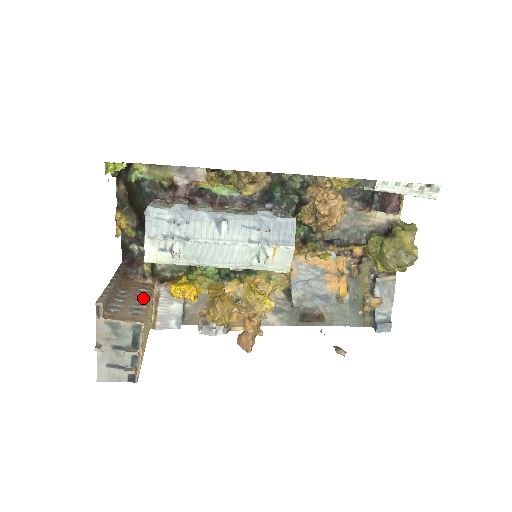
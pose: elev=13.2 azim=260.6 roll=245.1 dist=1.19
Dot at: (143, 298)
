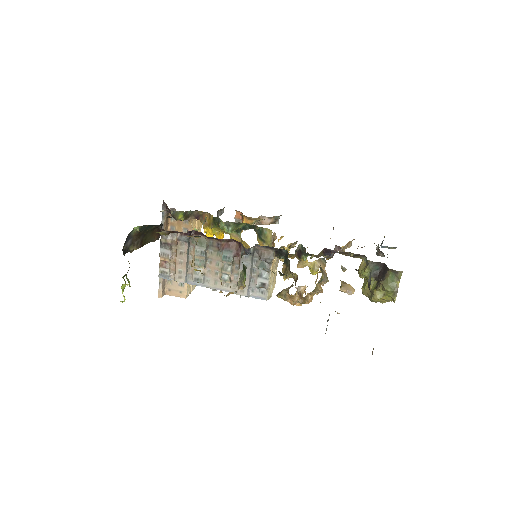
Dot at: occluded
